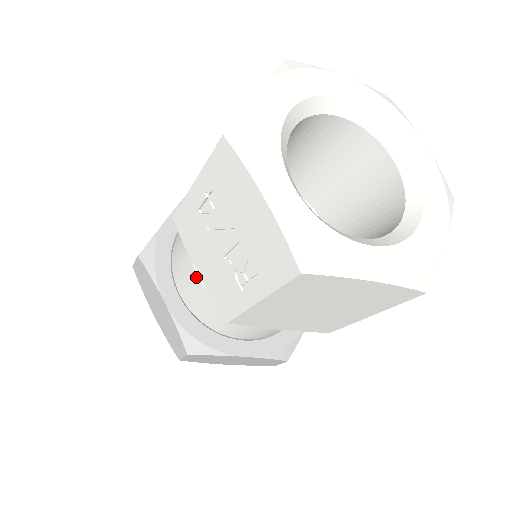
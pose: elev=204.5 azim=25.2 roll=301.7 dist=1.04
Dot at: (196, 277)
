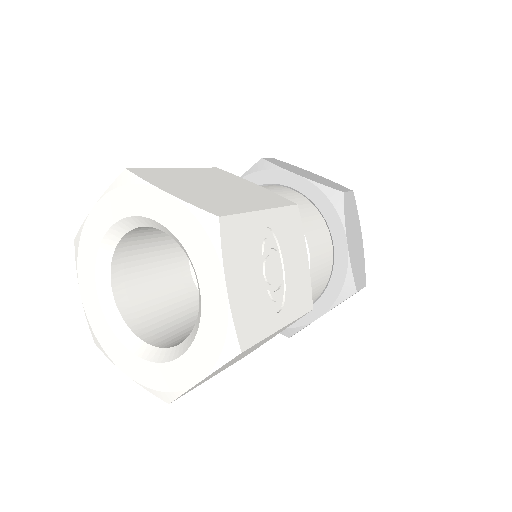
Dot at: occluded
